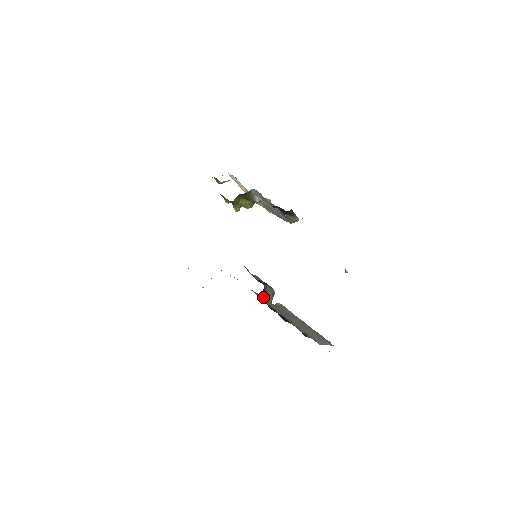
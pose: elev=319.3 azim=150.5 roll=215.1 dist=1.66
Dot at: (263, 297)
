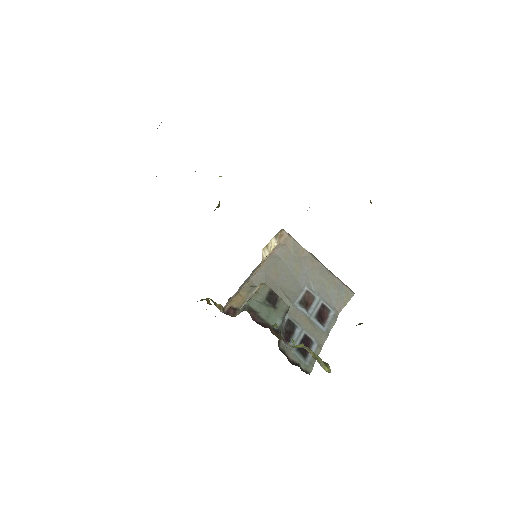
Dot at: occluded
